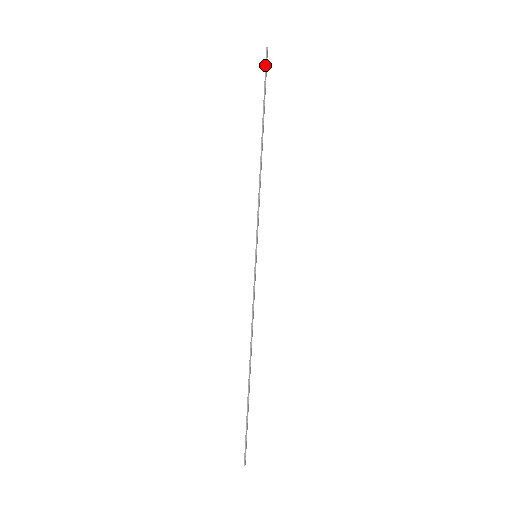
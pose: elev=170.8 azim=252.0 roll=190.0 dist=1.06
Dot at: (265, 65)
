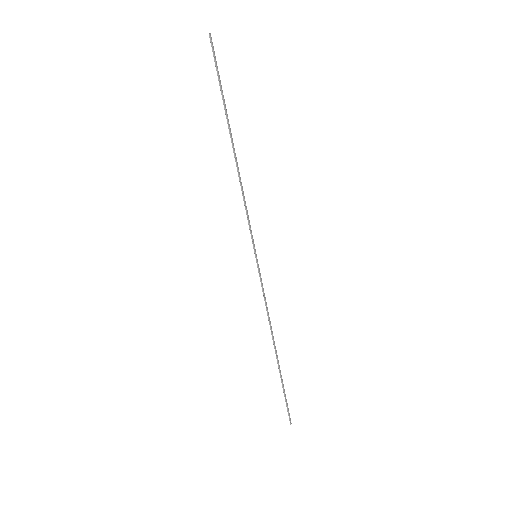
Dot at: (213, 55)
